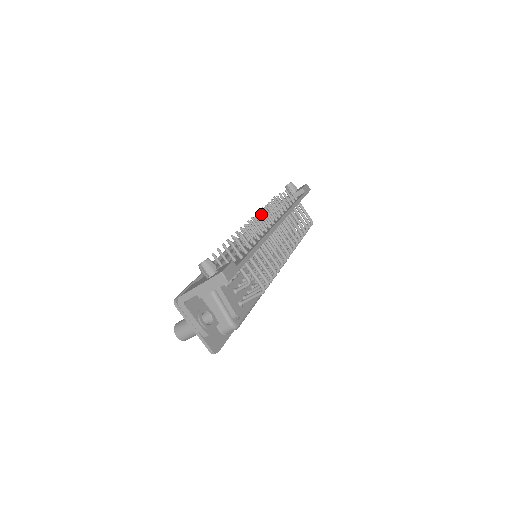
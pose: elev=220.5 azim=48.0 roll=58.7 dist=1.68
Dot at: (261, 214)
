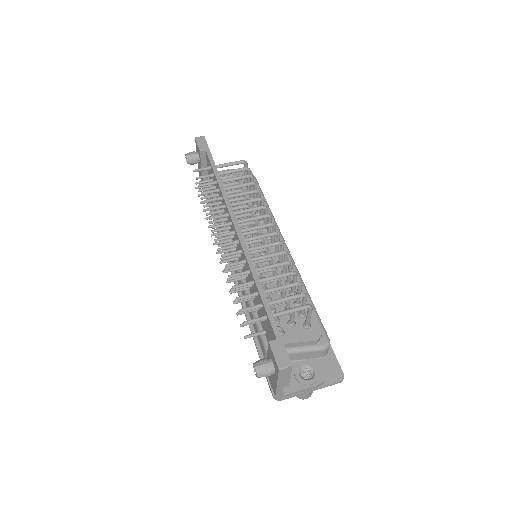
Dot at: (219, 246)
